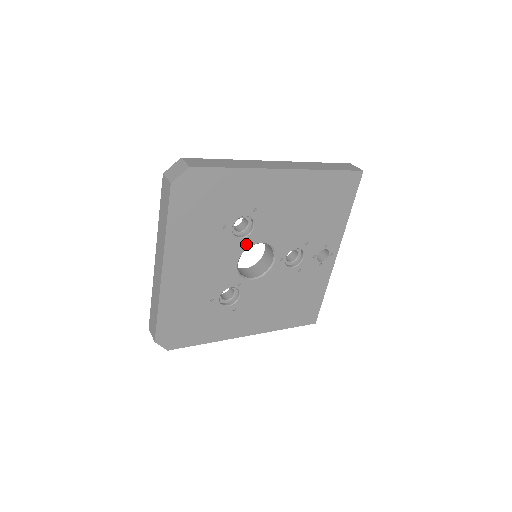
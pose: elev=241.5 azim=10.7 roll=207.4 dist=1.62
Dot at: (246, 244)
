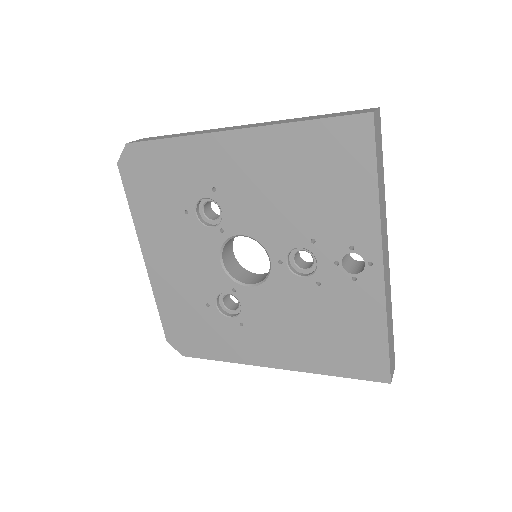
Dot at: (221, 236)
